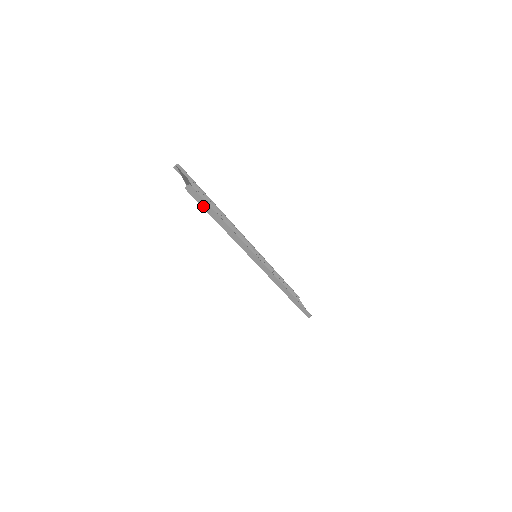
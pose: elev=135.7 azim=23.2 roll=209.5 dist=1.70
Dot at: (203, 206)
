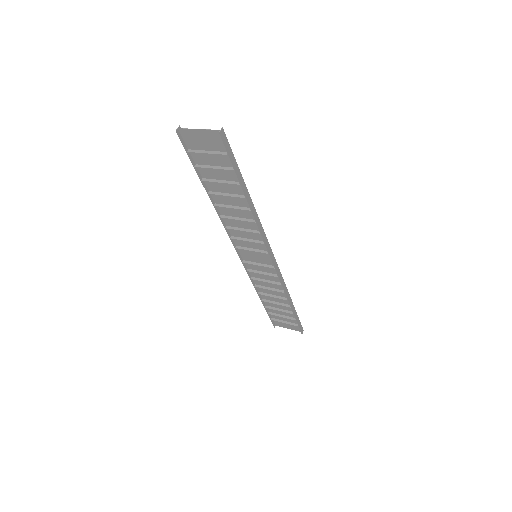
Dot at: (232, 164)
